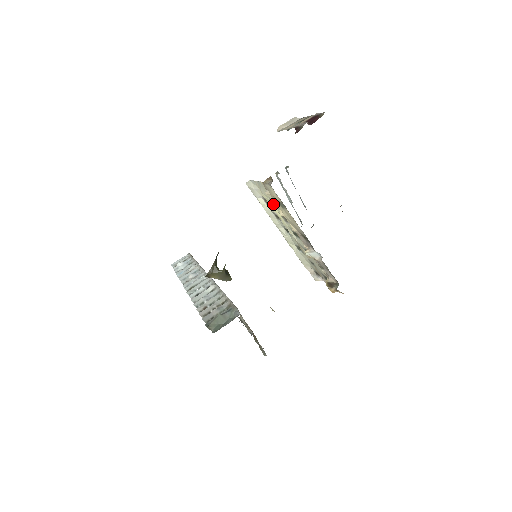
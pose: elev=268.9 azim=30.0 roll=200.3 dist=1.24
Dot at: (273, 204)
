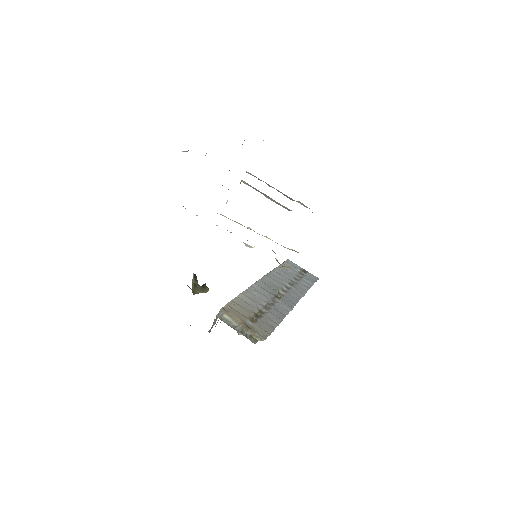
Dot at: occluded
